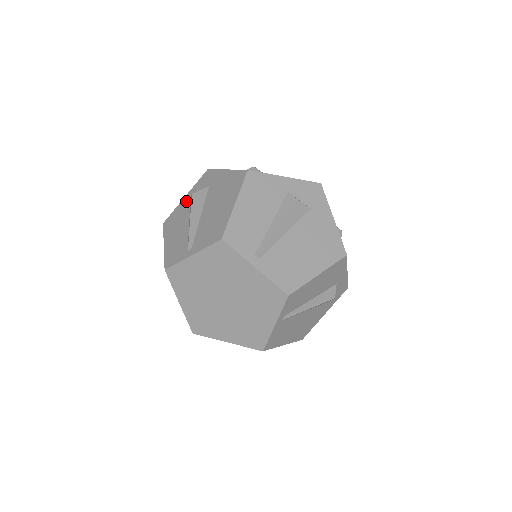
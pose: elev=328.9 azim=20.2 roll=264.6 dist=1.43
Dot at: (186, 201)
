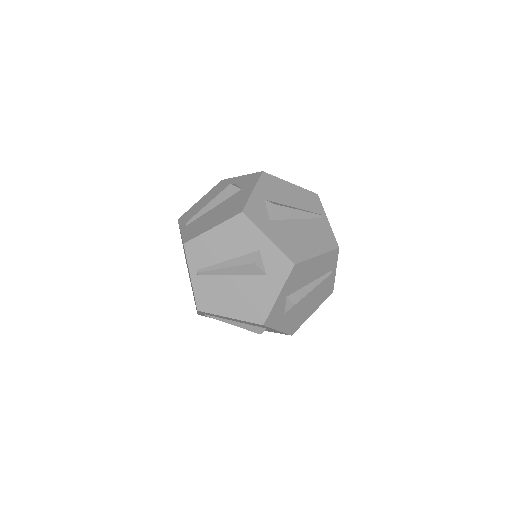
Dot at: (235, 181)
